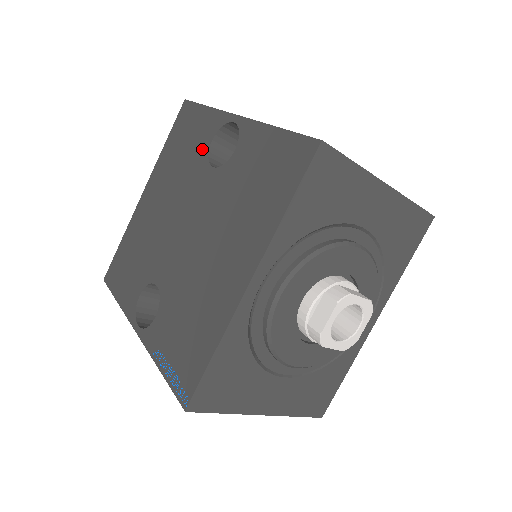
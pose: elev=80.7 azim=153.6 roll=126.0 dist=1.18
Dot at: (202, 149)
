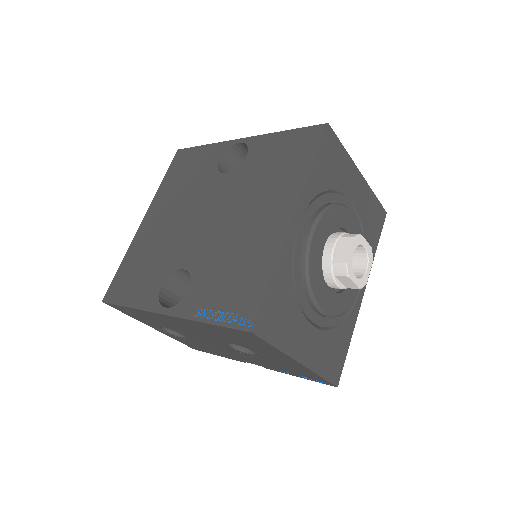
Dot at: (210, 168)
